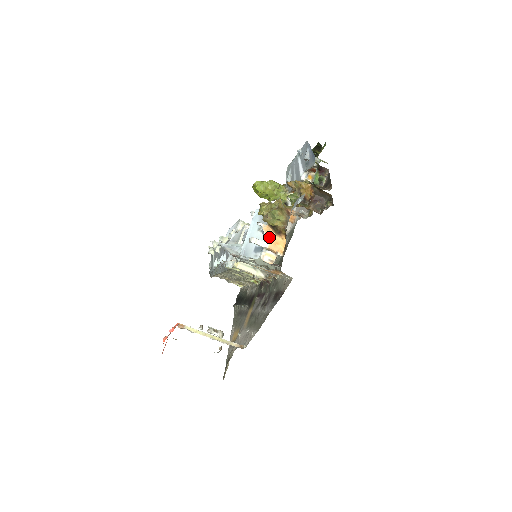
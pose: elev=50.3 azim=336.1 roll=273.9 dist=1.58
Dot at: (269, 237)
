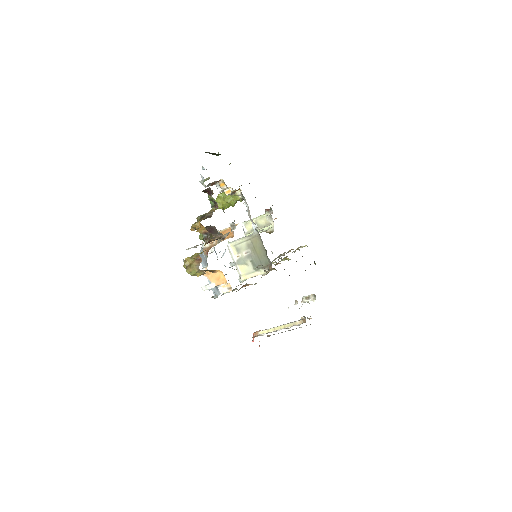
Dot at: (211, 278)
